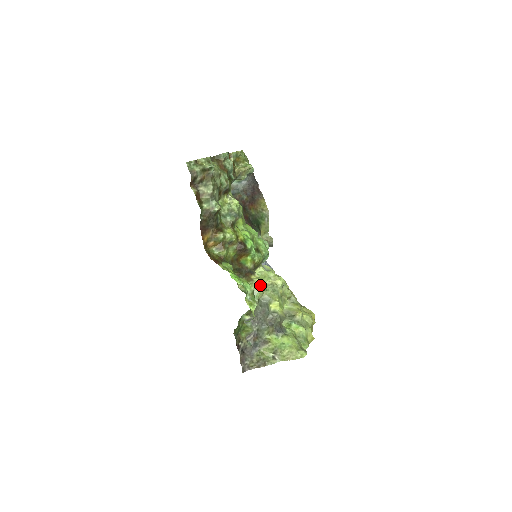
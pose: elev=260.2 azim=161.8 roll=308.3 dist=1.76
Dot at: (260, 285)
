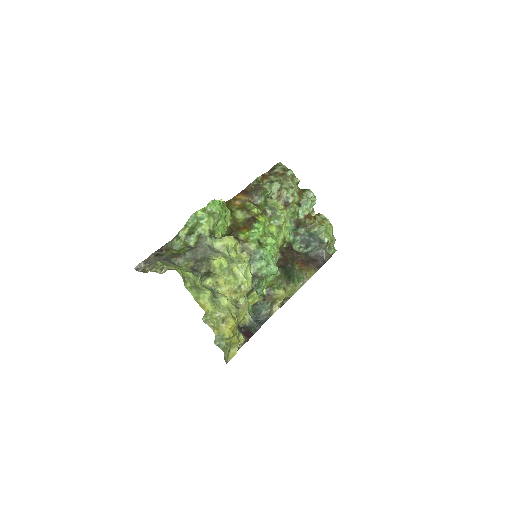
Dot at: (228, 237)
